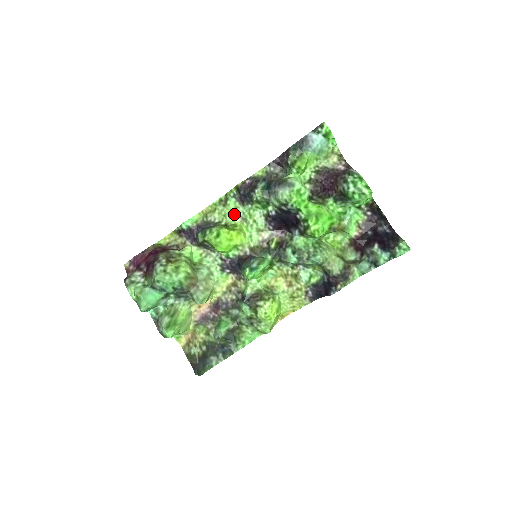
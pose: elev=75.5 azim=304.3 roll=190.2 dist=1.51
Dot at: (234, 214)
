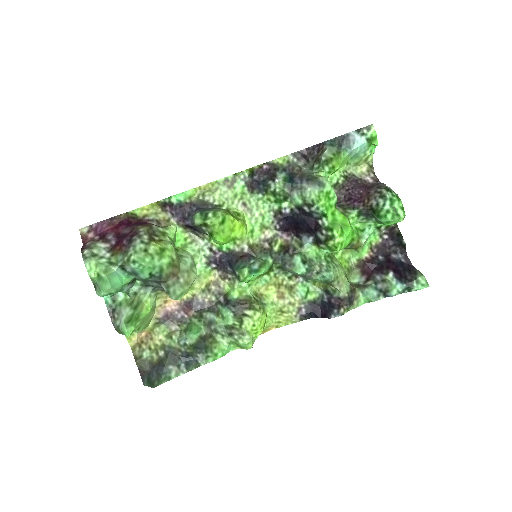
Dot at: (239, 200)
